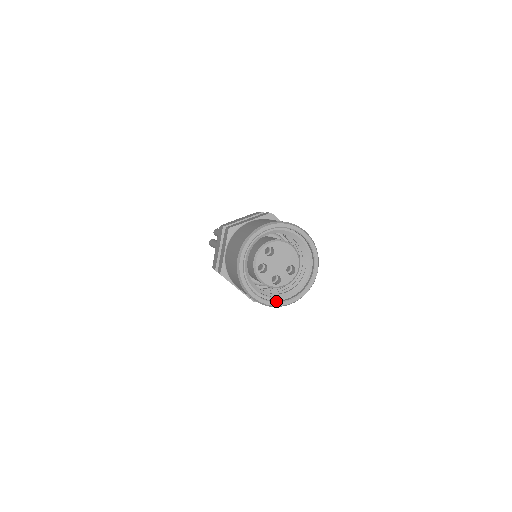
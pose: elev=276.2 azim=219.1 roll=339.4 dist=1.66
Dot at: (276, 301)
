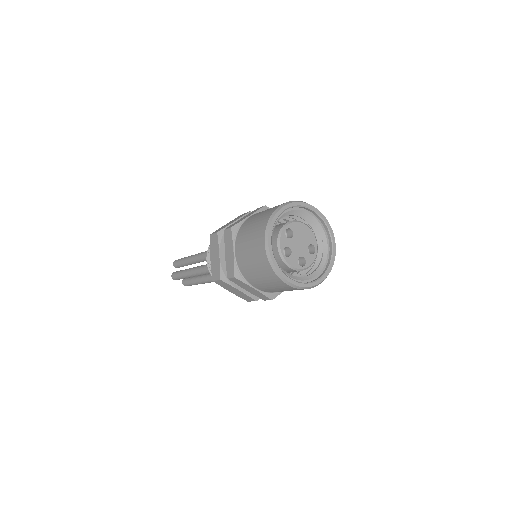
Dot at: (309, 282)
